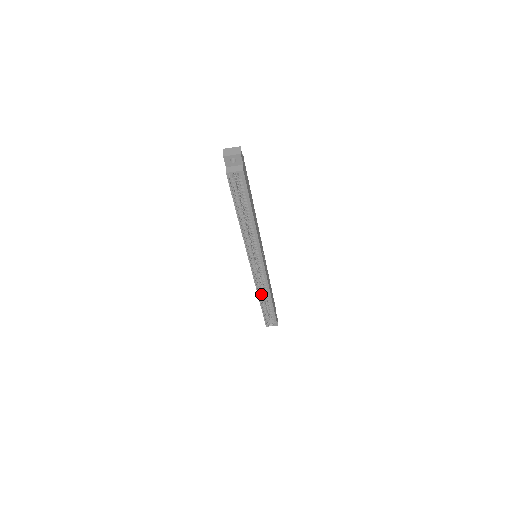
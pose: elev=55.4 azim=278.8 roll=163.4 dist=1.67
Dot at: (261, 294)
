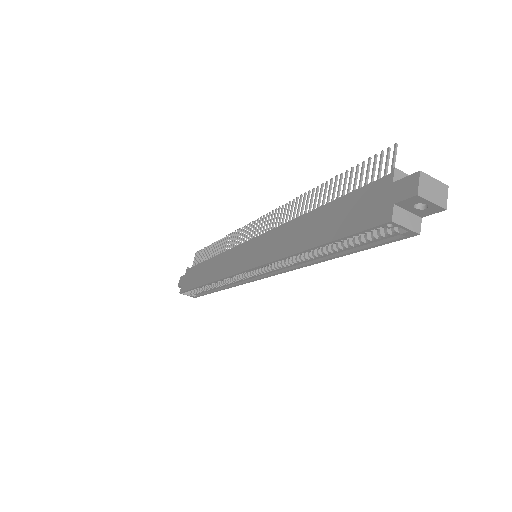
Dot at: occluded
